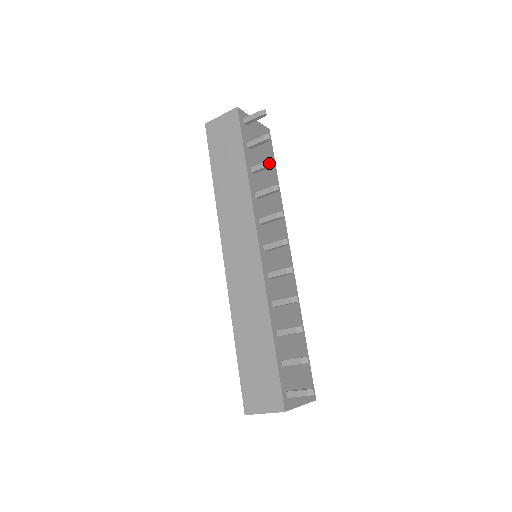
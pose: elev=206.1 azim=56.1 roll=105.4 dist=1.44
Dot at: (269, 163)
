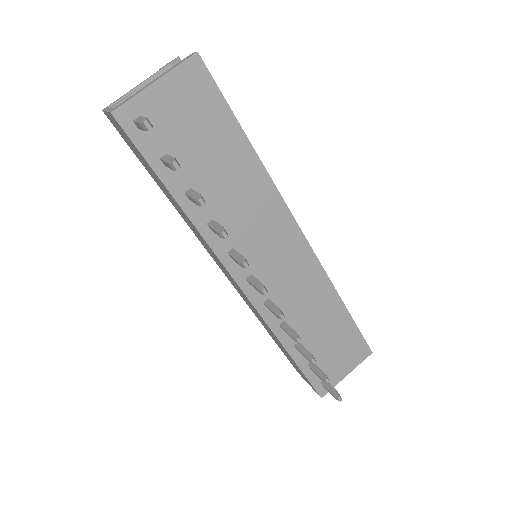
Dot at: (197, 204)
